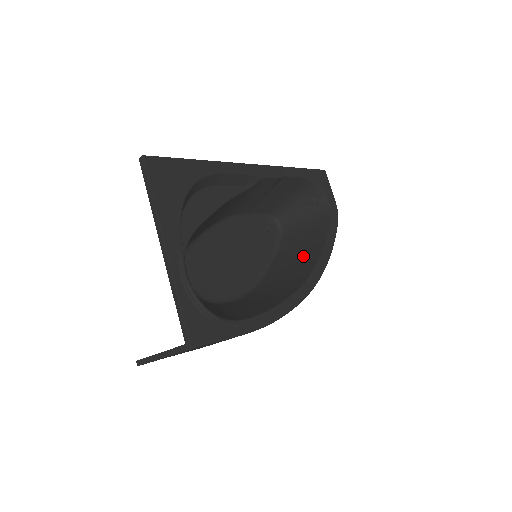
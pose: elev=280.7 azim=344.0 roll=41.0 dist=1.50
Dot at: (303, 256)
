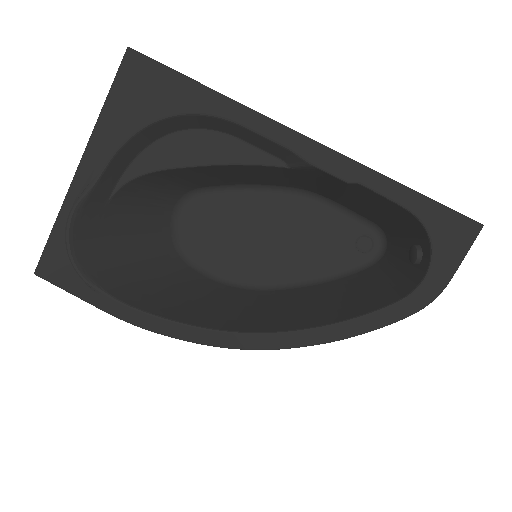
Dot at: (320, 308)
